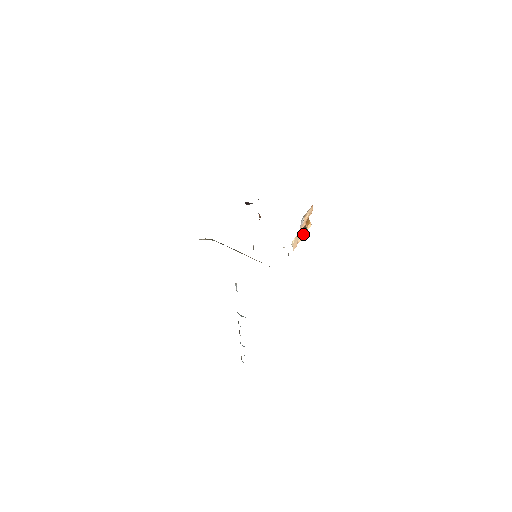
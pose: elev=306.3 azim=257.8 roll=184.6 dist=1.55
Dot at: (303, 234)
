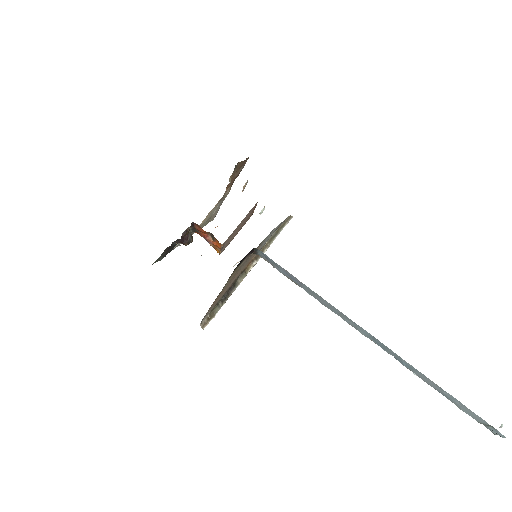
Dot at: occluded
